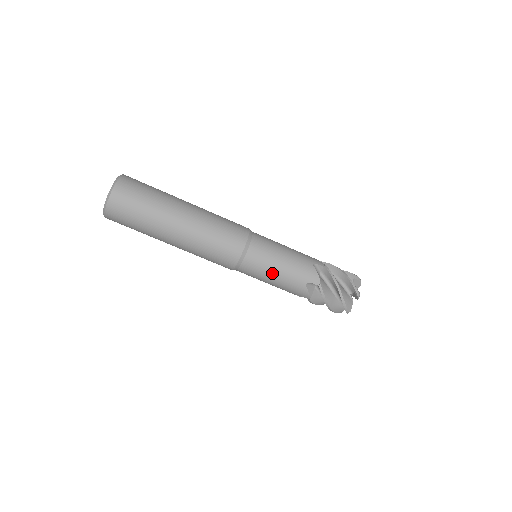
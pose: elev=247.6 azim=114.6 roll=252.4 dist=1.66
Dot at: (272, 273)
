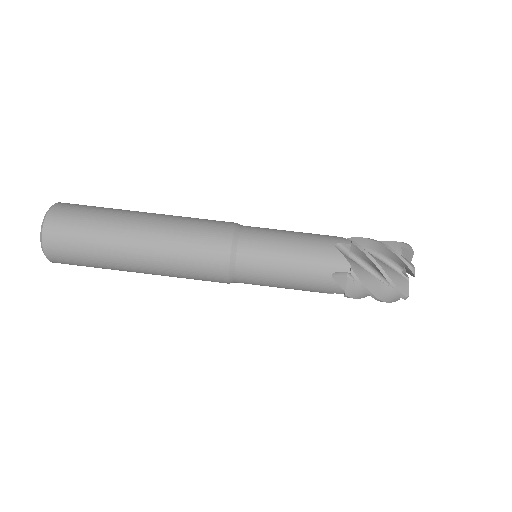
Dot at: (283, 243)
